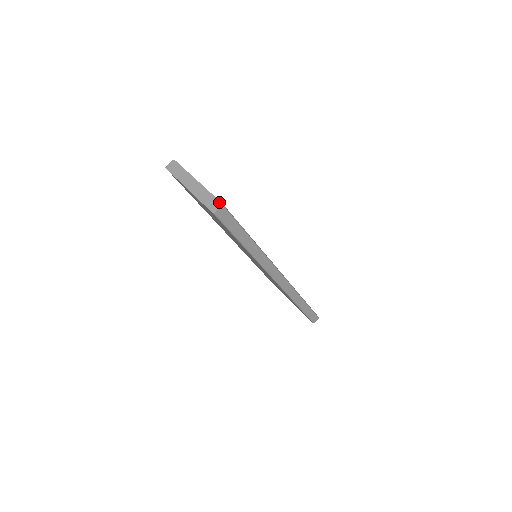
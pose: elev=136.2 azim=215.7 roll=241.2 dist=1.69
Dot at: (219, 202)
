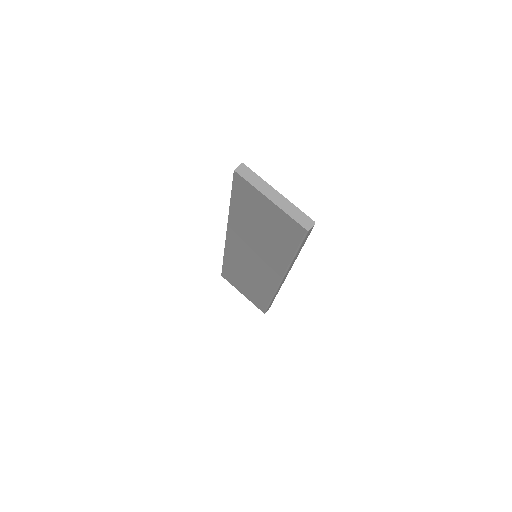
Dot at: (311, 220)
